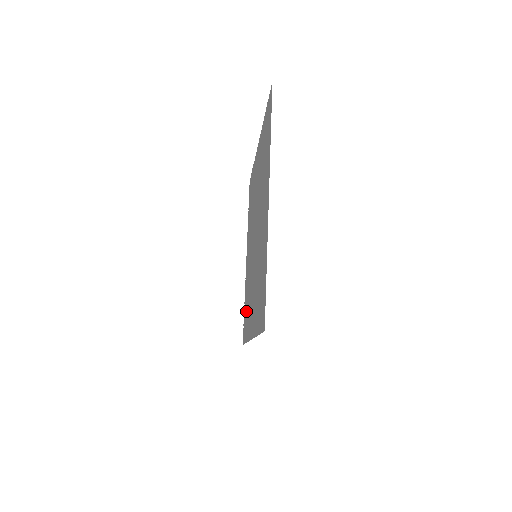
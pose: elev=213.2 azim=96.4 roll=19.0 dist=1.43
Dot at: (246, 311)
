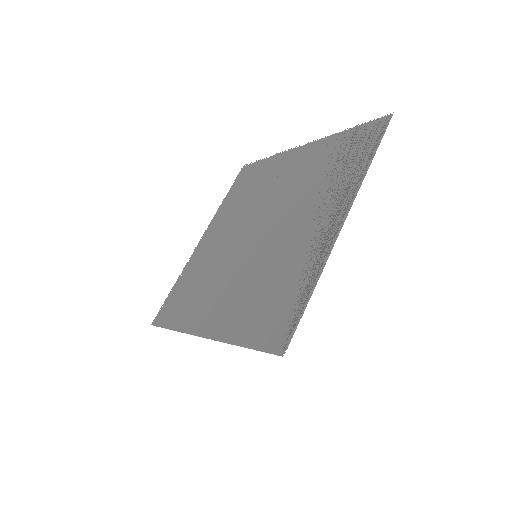
Dot at: (184, 295)
